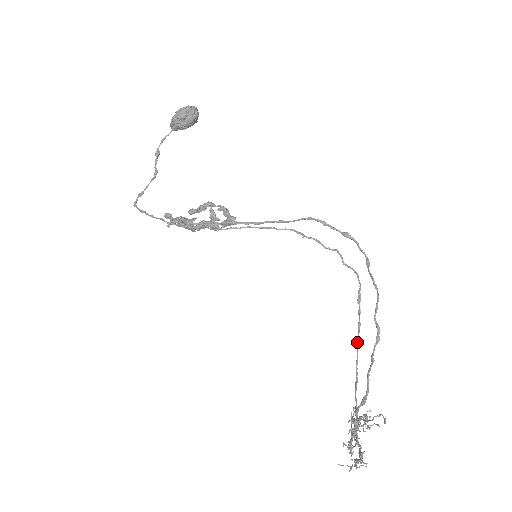
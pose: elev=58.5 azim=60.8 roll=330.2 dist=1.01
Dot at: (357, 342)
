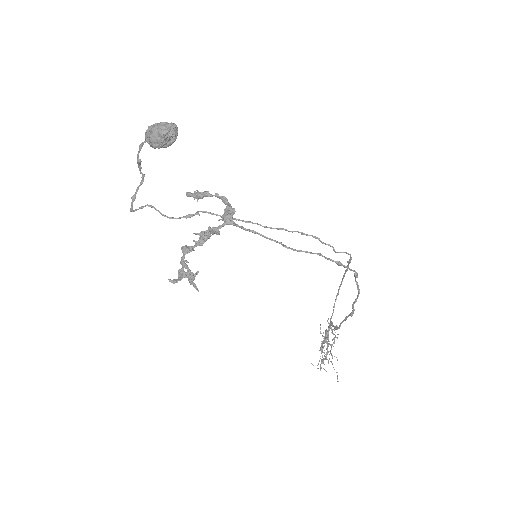
Dot at: (343, 276)
